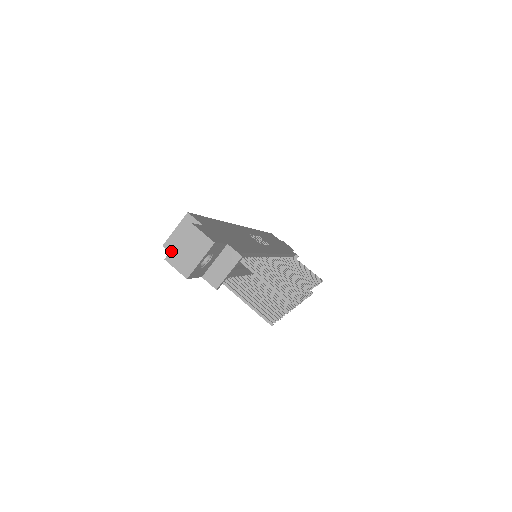
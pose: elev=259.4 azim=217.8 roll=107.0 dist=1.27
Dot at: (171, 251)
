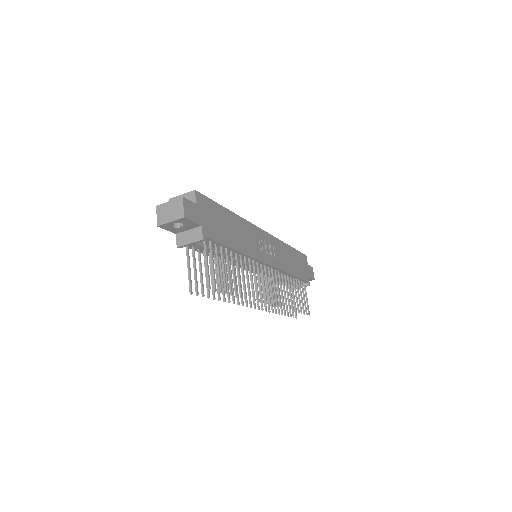
Dot at: (162, 204)
